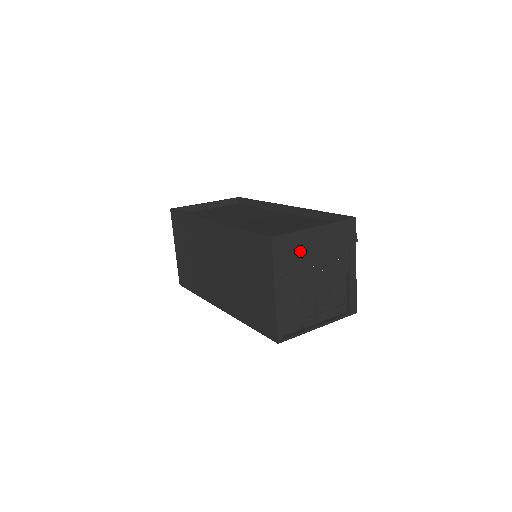
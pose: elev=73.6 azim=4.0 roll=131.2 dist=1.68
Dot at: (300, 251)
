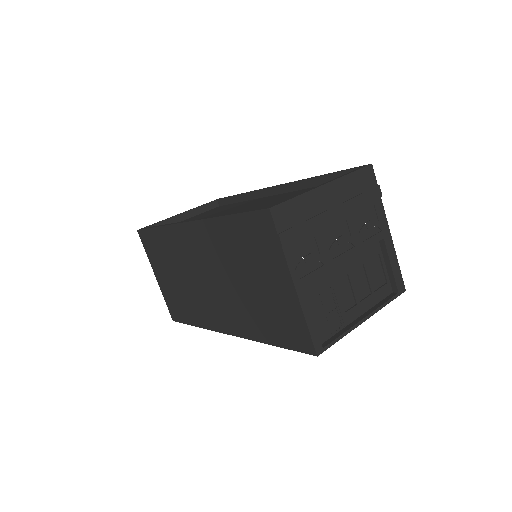
Dot at: (313, 221)
